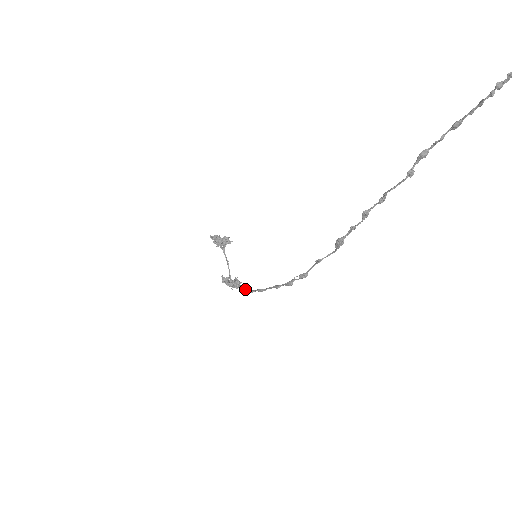
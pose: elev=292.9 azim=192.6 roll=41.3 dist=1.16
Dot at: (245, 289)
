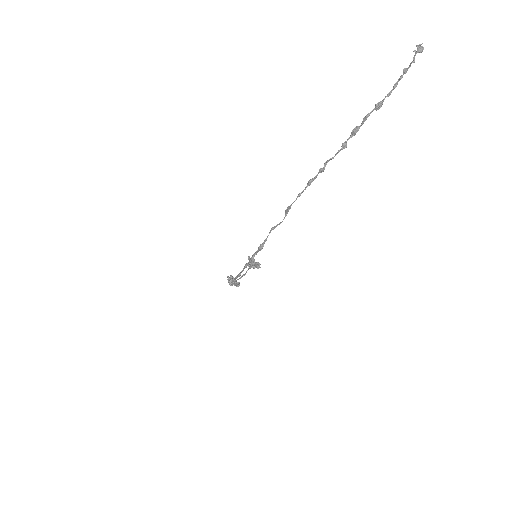
Dot at: occluded
